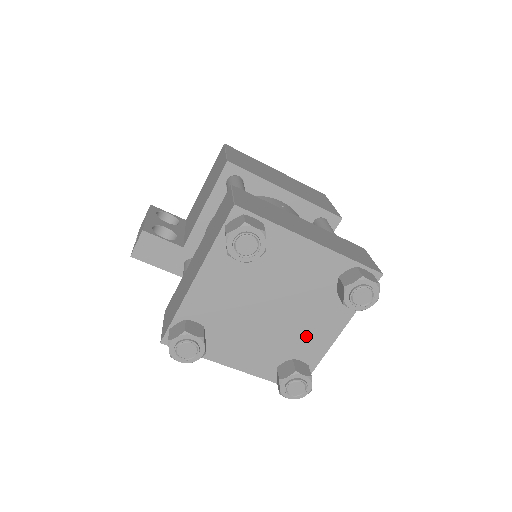
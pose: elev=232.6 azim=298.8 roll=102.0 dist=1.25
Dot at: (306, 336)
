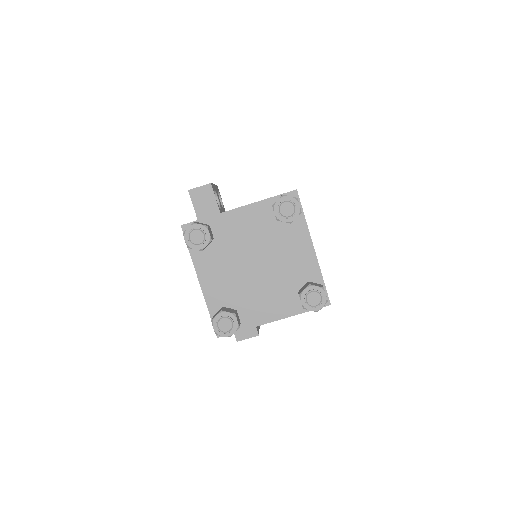
Dot at: (257, 303)
